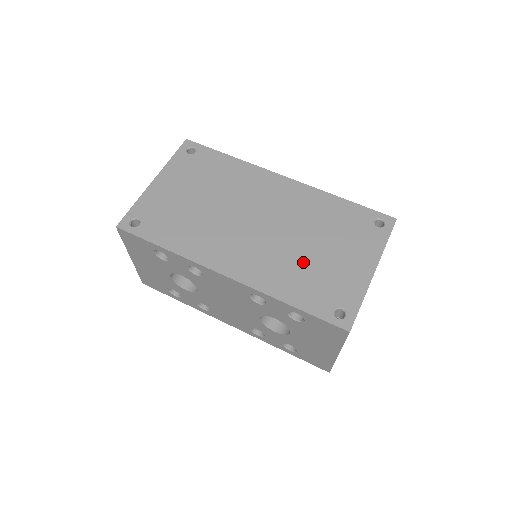
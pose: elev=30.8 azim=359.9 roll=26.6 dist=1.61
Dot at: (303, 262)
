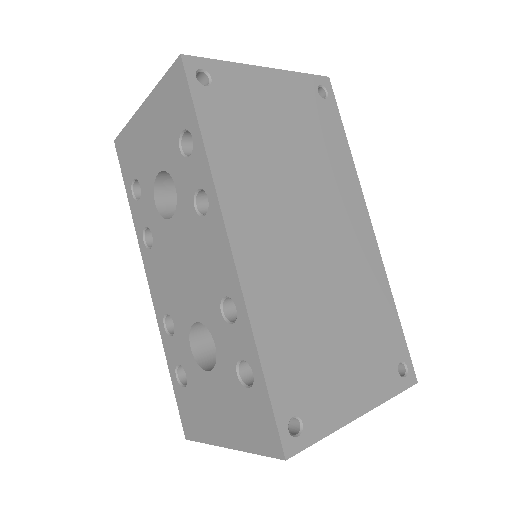
Dot at: (313, 328)
